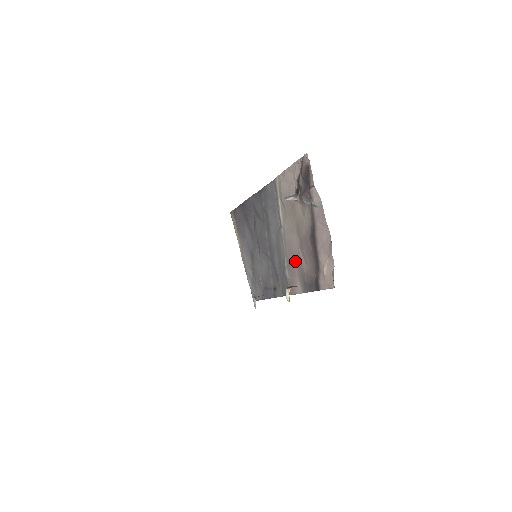
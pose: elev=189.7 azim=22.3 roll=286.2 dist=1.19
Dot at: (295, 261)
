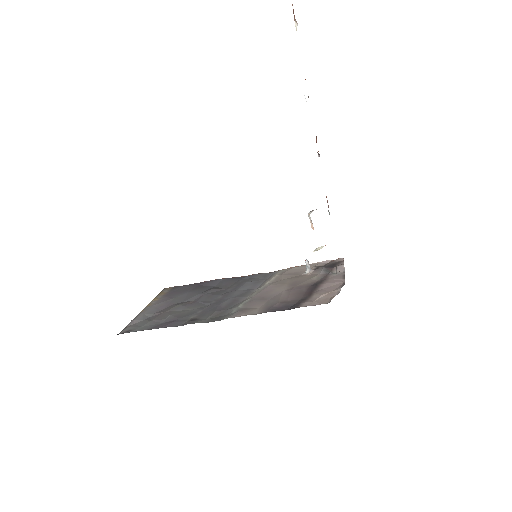
Dot at: (266, 299)
